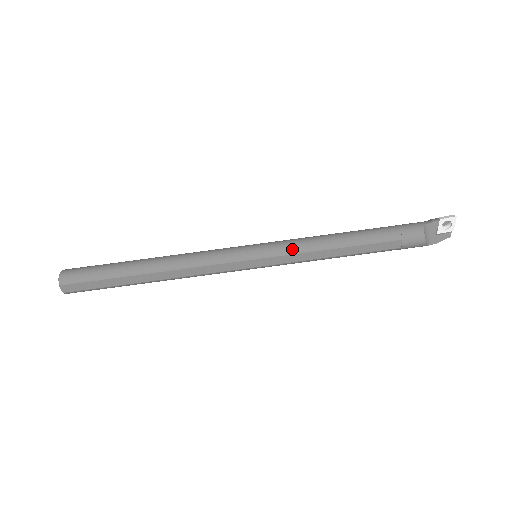
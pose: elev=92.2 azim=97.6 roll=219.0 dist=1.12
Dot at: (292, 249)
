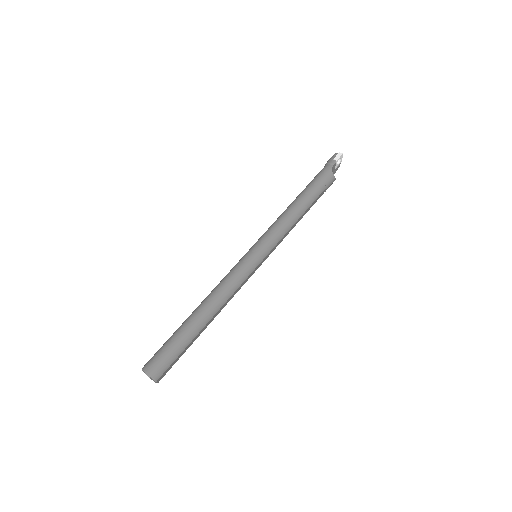
Dot at: (279, 237)
